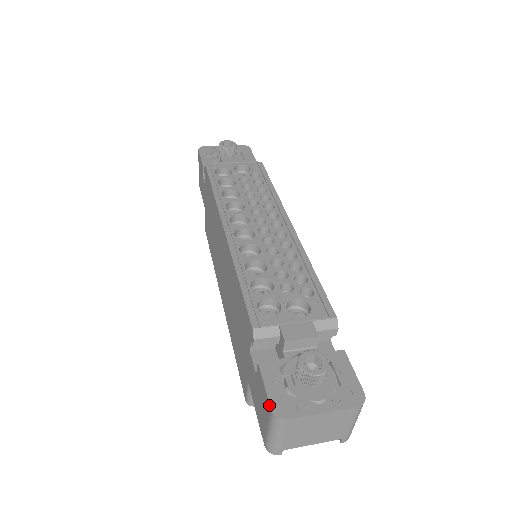
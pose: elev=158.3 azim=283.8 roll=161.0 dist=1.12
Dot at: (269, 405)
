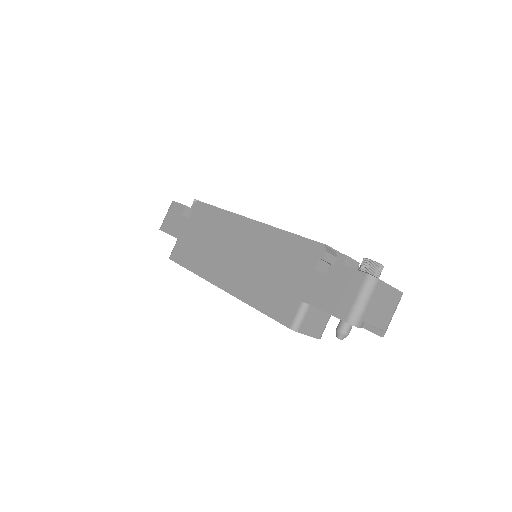
Dot at: (363, 273)
